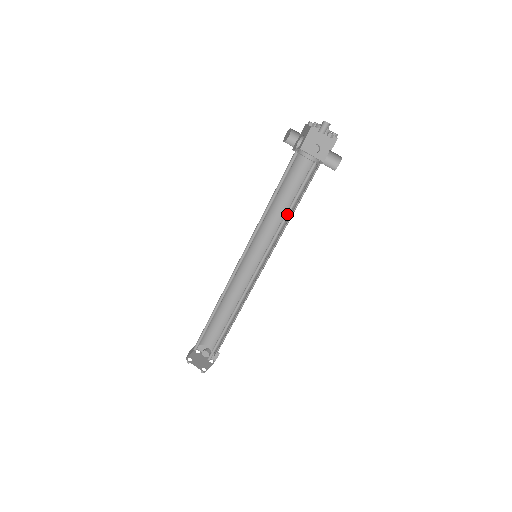
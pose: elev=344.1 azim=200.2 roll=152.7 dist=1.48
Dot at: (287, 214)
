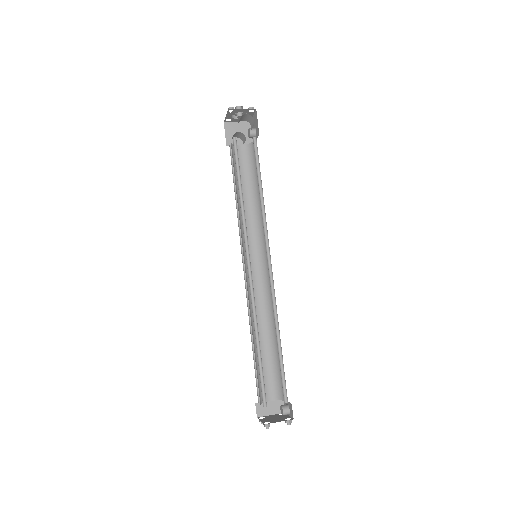
Dot at: (242, 194)
